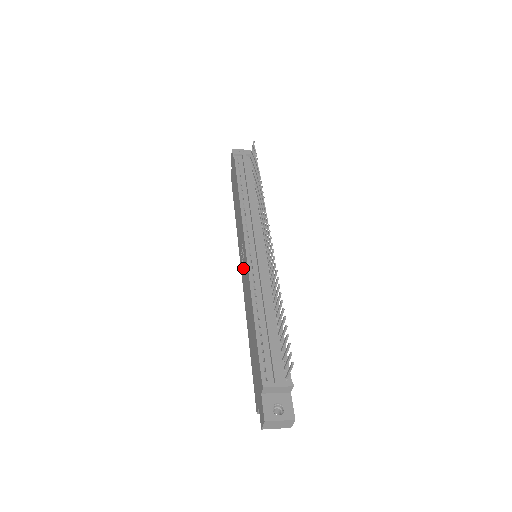
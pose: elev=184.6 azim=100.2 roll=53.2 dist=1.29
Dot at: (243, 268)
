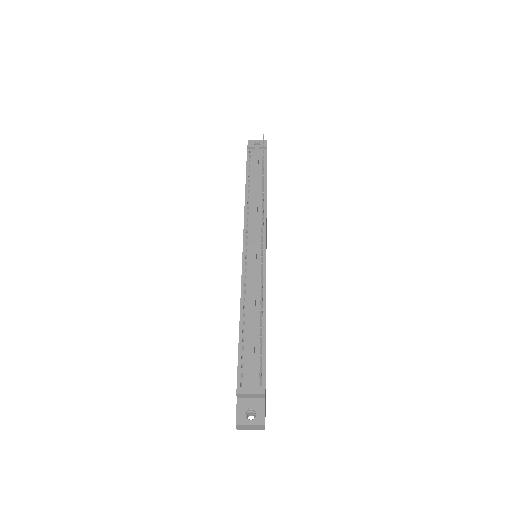
Dot at: occluded
